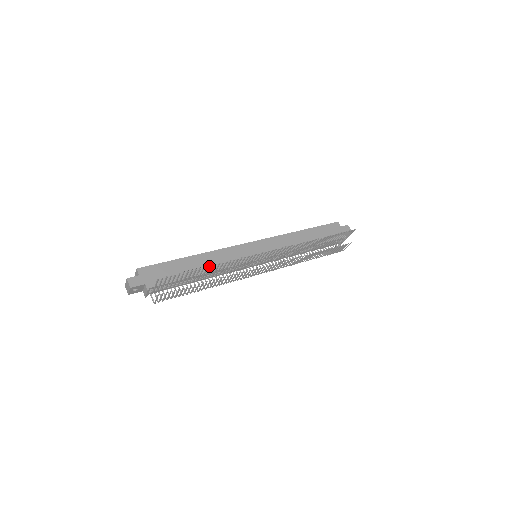
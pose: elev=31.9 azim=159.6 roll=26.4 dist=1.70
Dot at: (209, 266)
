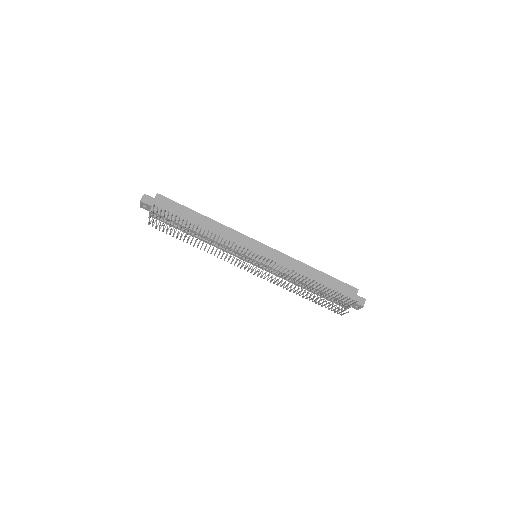
Dot at: (209, 232)
